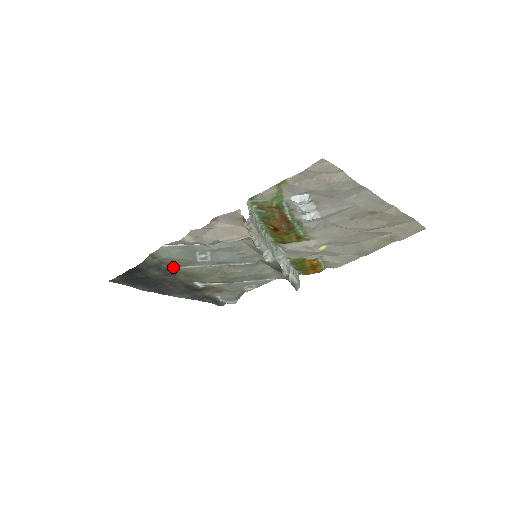
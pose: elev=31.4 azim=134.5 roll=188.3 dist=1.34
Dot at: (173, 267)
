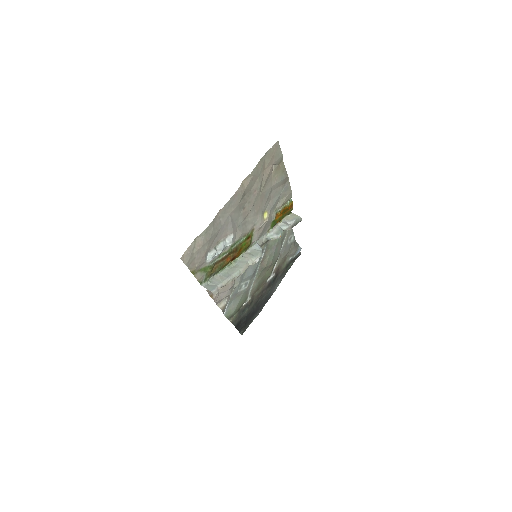
Dot at: (246, 301)
